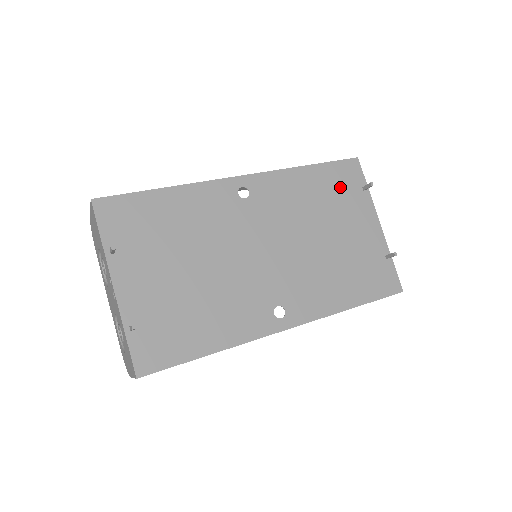
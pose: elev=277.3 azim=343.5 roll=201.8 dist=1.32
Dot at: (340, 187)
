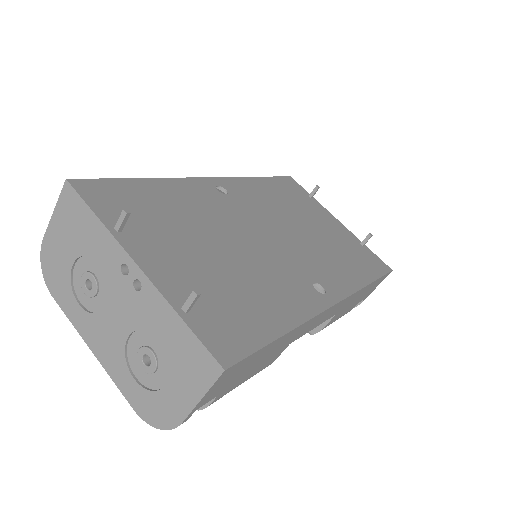
Dot at: (293, 194)
